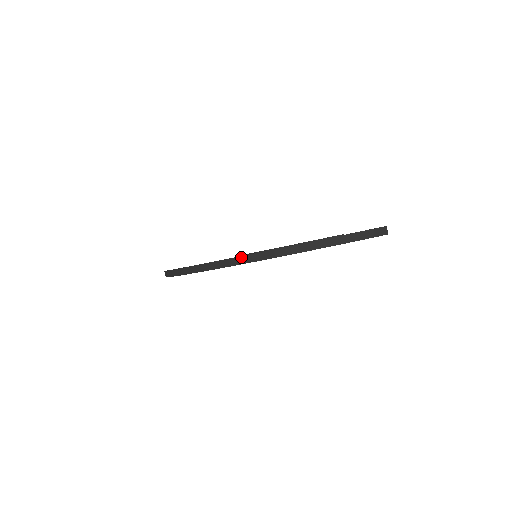
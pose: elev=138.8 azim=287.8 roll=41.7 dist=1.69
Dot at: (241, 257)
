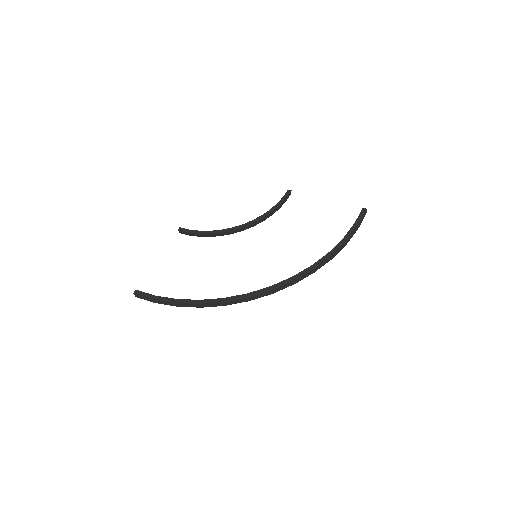
Dot at: (285, 285)
